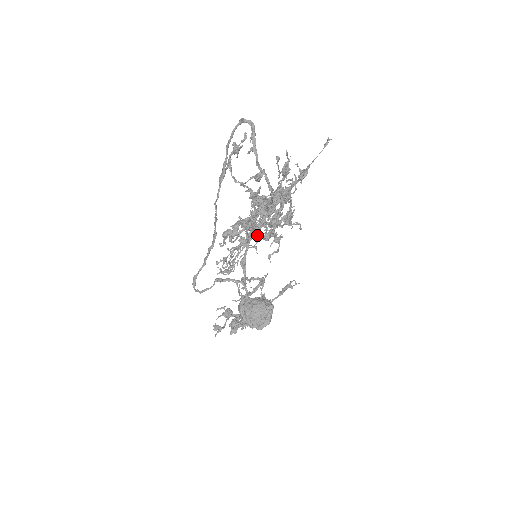
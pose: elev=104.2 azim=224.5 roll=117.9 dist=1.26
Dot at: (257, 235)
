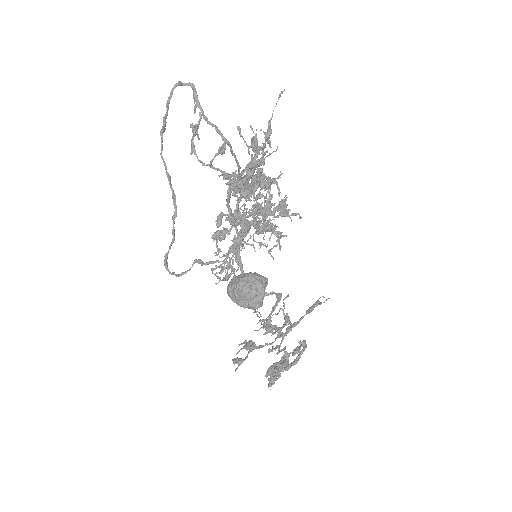
Dot at: (259, 242)
